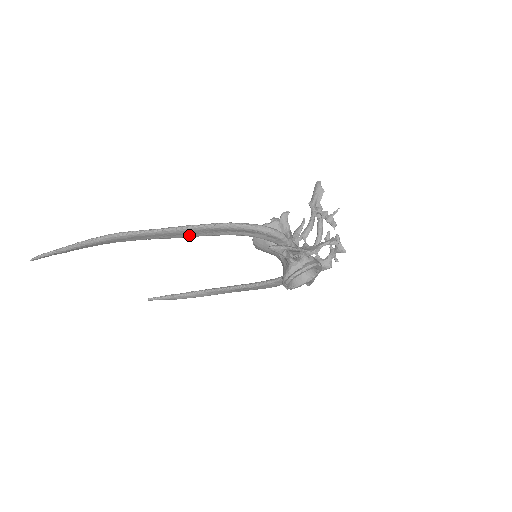
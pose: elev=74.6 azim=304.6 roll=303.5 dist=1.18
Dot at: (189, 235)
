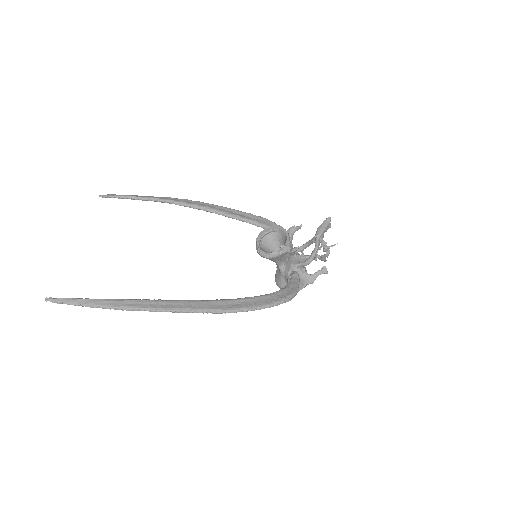
Dot at: (230, 306)
